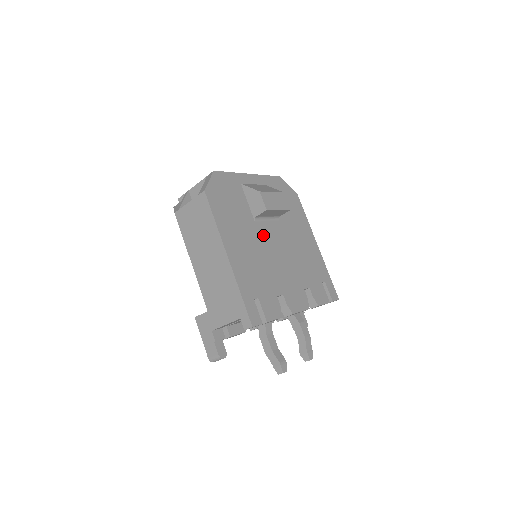
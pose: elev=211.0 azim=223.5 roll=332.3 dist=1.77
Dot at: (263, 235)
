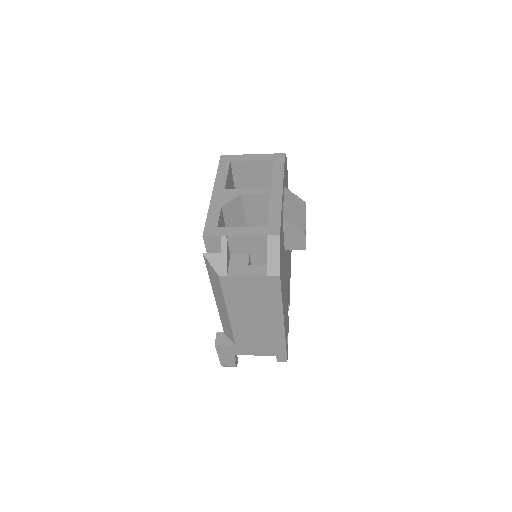
Dot at: occluded
